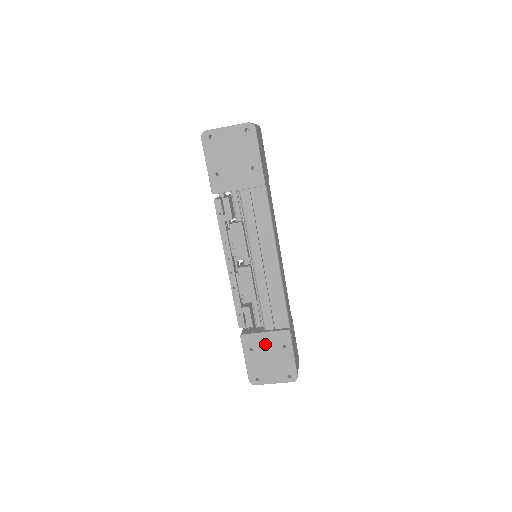
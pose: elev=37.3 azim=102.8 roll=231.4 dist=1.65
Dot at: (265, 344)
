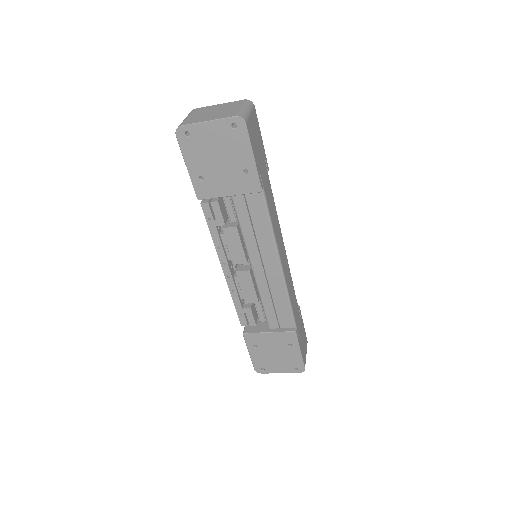
Dot at: (270, 342)
